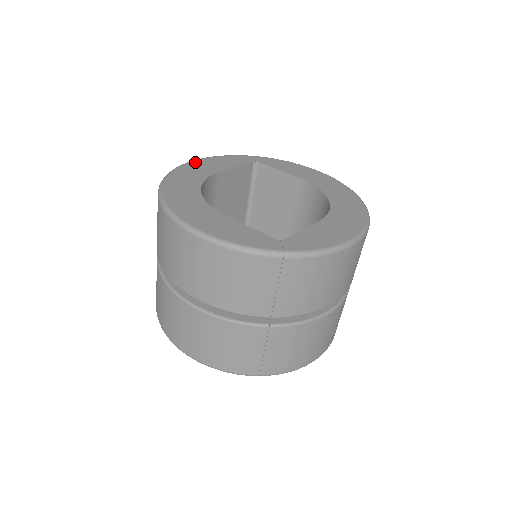
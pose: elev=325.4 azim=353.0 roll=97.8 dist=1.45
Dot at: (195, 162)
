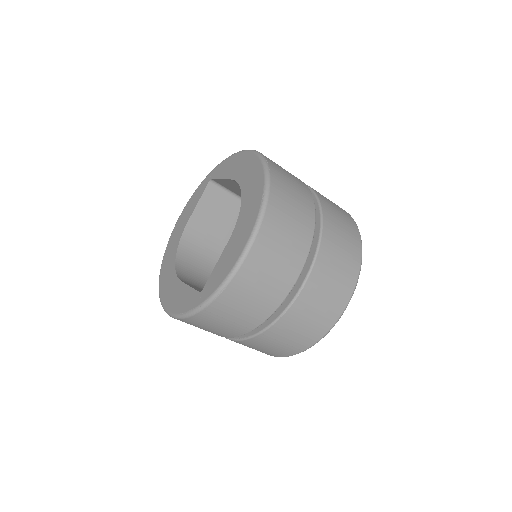
Dot at: (179, 220)
